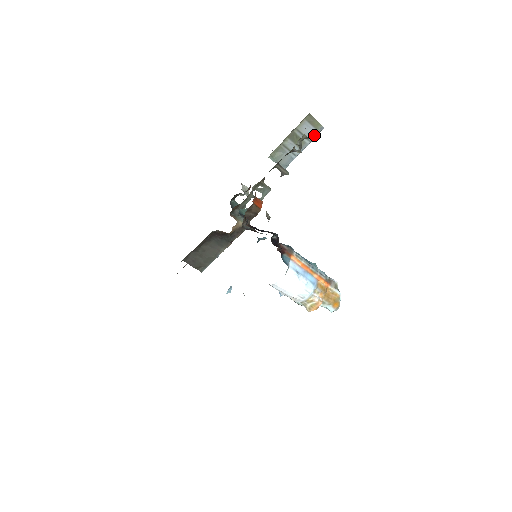
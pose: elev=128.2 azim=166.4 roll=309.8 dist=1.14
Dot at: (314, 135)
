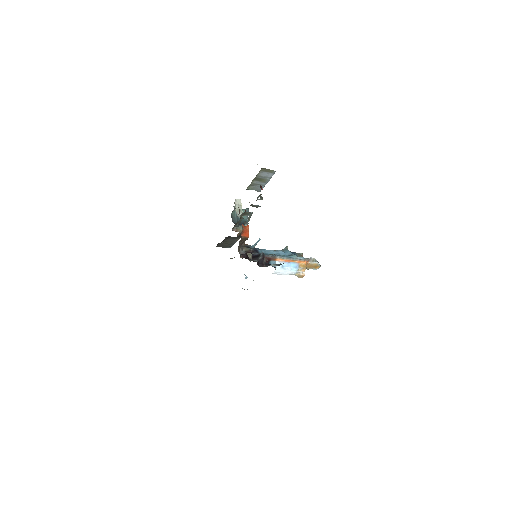
Dot at: (271, 175)
